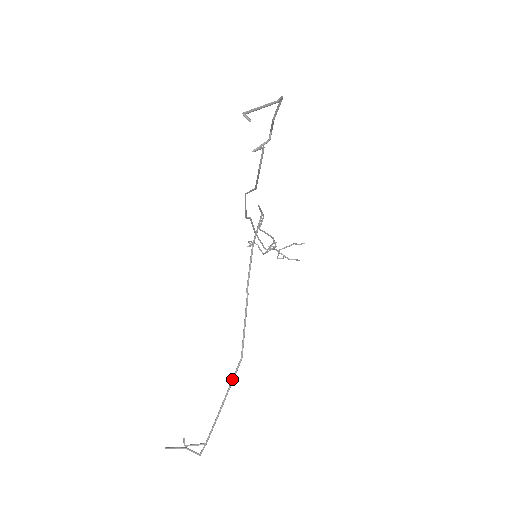
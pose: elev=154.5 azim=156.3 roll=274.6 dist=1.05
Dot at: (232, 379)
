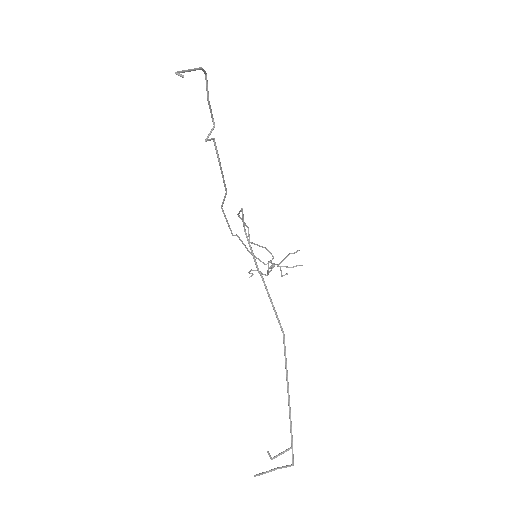
Dot at: (285, 360)
